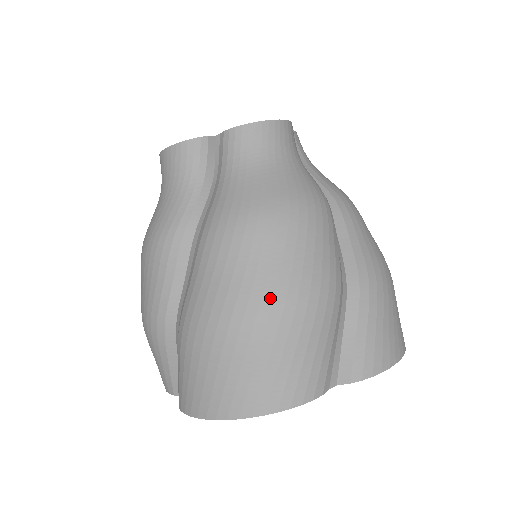
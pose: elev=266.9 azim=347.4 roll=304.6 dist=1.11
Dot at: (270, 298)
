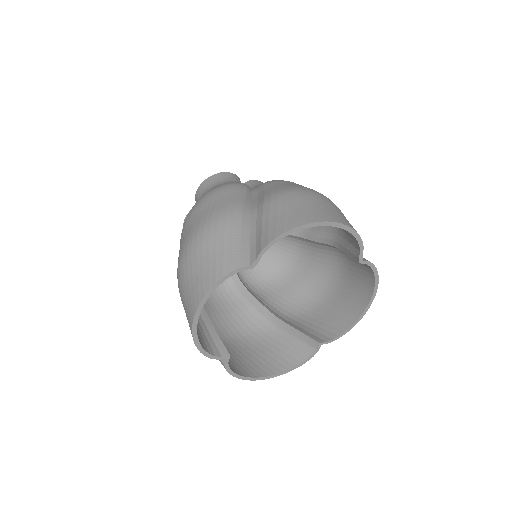
Dot at: occluded
